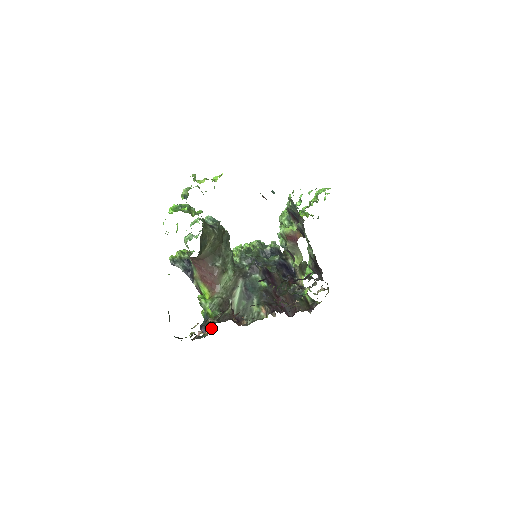
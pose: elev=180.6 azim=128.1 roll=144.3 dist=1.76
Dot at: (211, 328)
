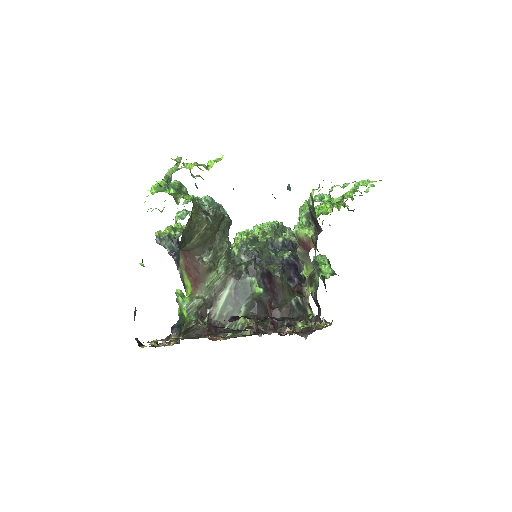
Dot at: occluded
